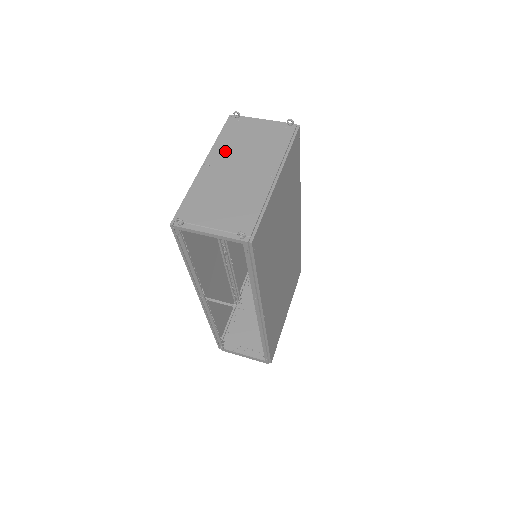
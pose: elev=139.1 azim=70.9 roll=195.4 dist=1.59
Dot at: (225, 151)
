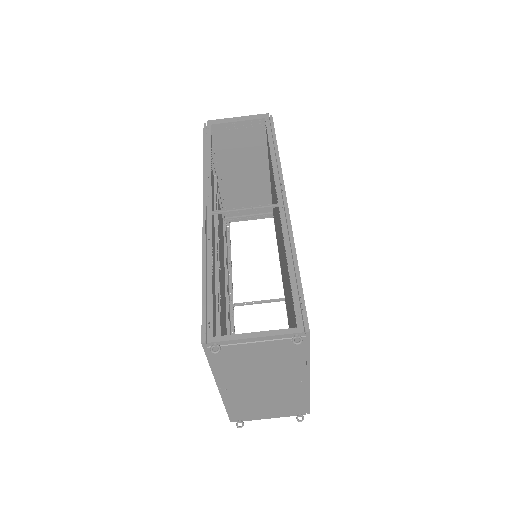
Dot at: (233, 377)
